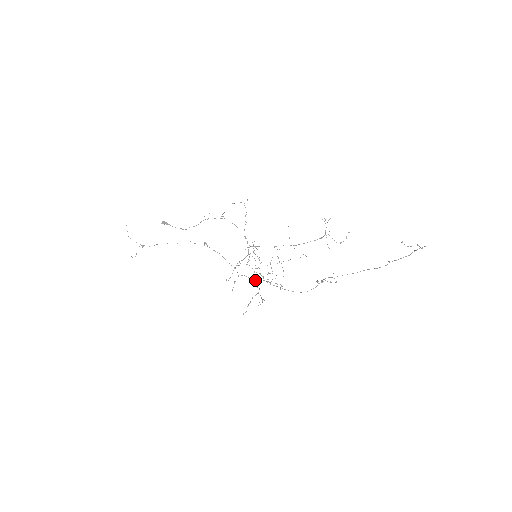
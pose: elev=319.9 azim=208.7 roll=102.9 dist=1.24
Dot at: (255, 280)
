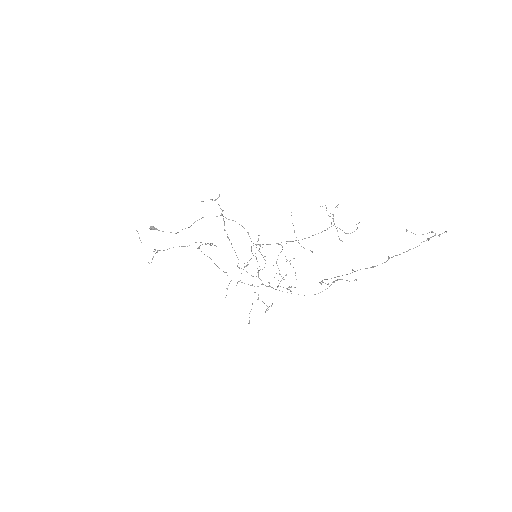
Dot at: (250, 285)
